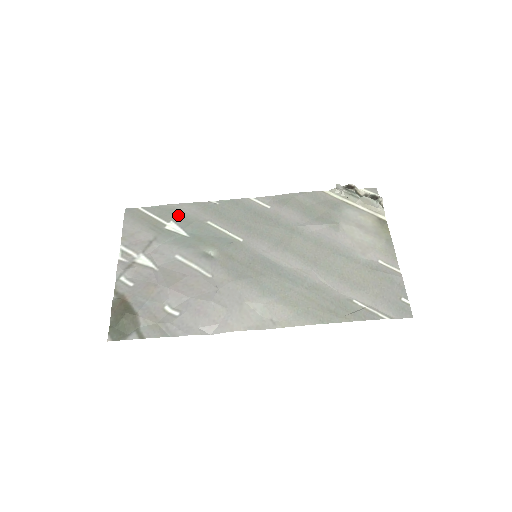
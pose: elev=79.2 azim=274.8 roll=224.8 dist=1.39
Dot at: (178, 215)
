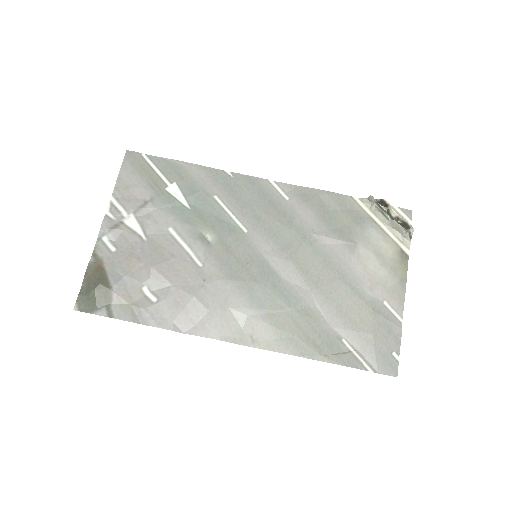
Dot at: (184, 177)
